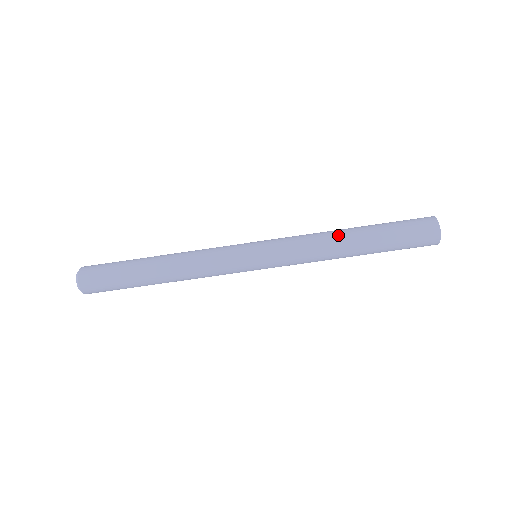
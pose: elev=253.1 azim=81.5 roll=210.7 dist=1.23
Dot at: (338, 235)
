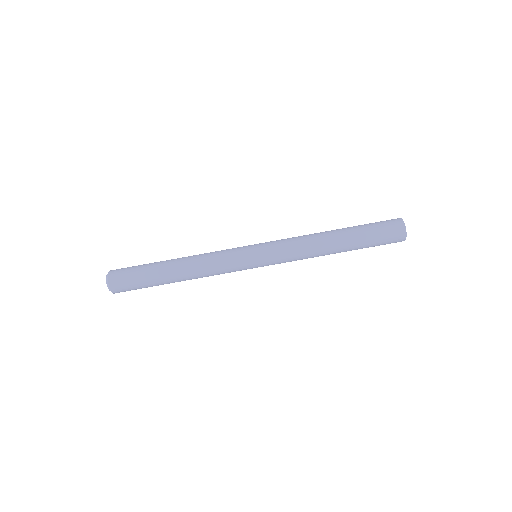
Dot at: (325, 244)
